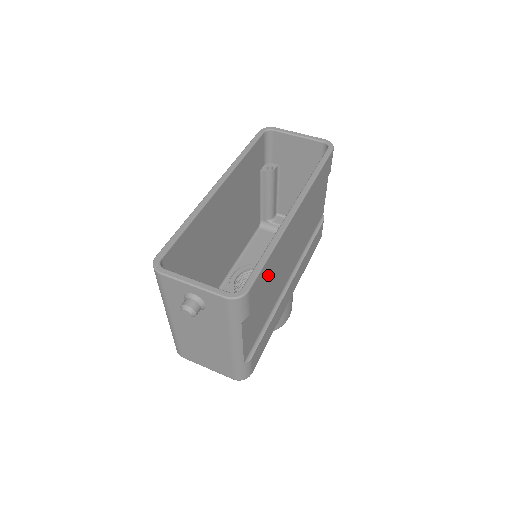
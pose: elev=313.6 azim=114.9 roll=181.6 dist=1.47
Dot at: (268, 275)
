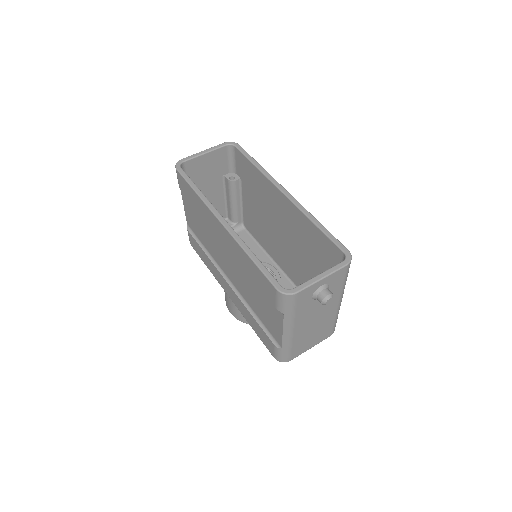
Dot at: occluded
